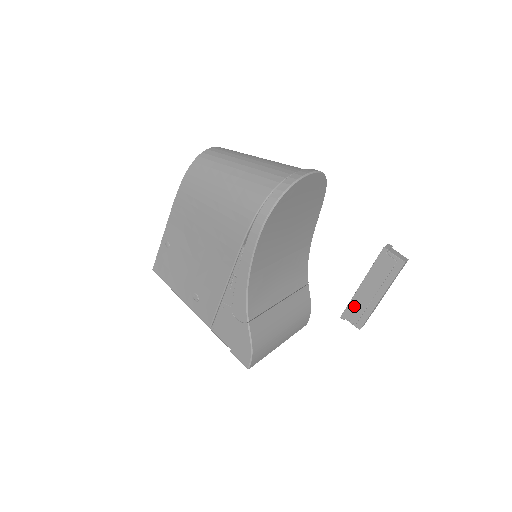
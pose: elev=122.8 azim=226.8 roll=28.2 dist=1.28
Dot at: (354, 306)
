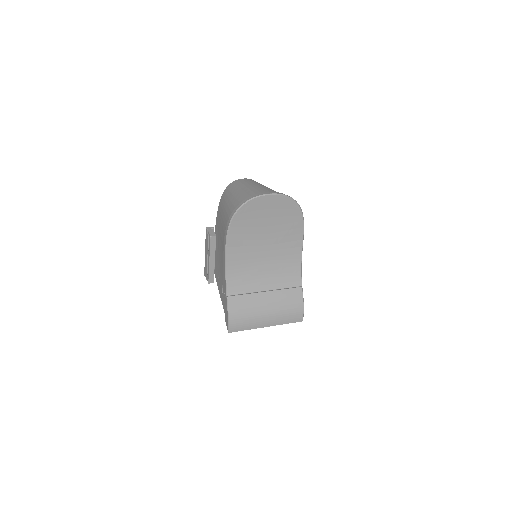
Dot at: (205, 267)
